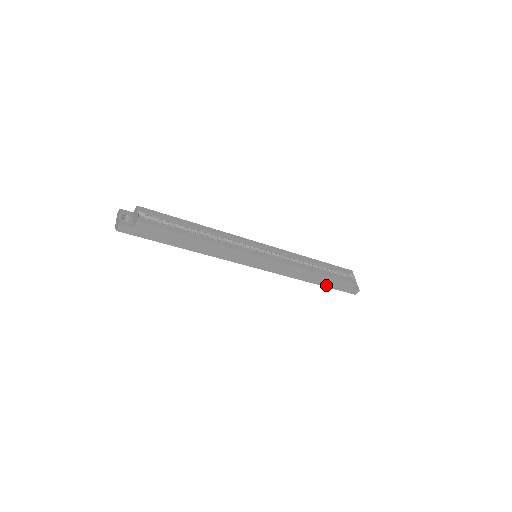
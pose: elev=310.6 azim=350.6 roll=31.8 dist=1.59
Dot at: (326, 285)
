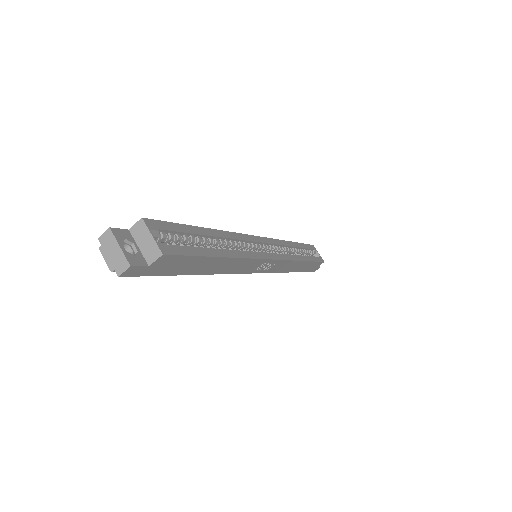
Dot at: (301, 270)
